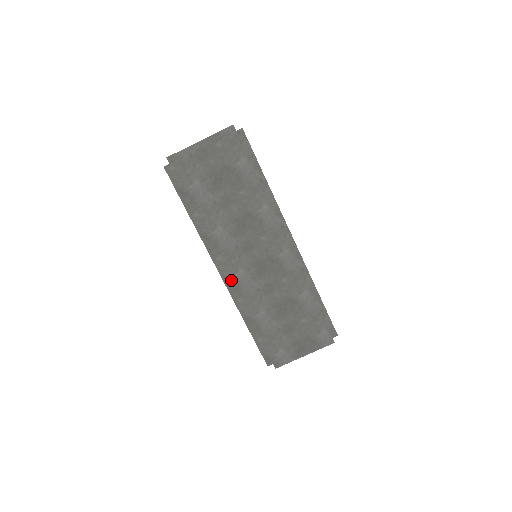
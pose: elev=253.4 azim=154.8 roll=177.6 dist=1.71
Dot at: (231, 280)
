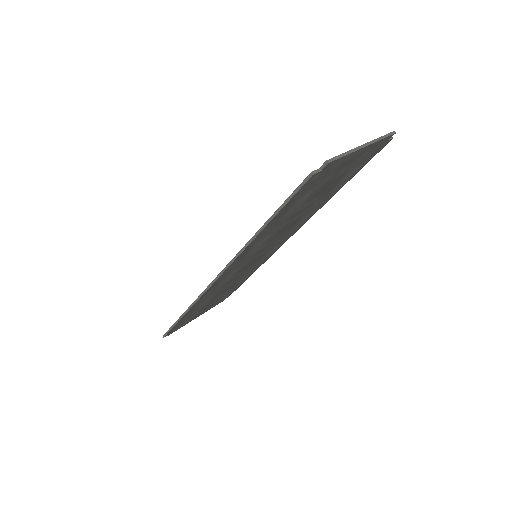
Dot at: (217, 283)
